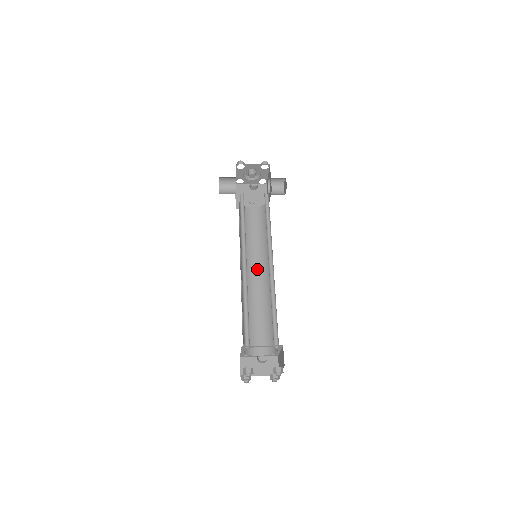
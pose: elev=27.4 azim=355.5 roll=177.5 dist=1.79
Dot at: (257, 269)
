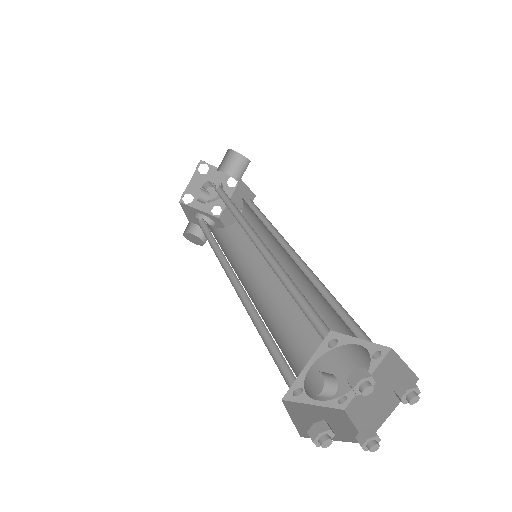
Dot at: (282, 267)
